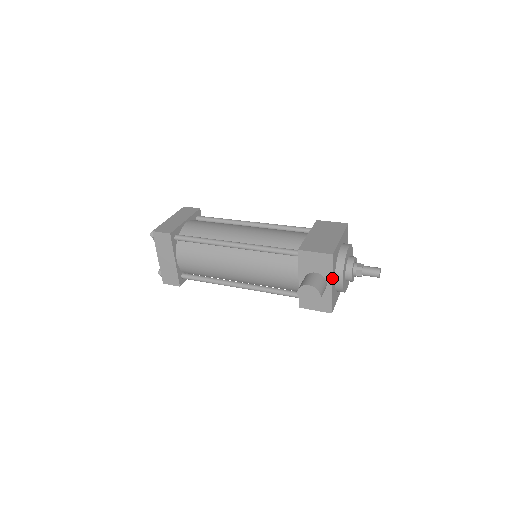
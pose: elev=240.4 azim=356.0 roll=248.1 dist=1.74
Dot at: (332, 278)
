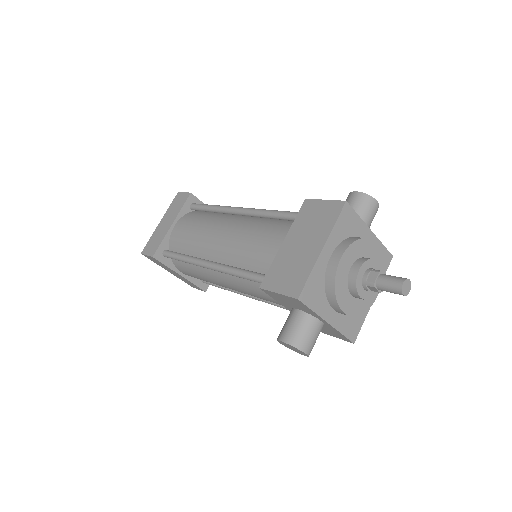
Dot at: (321, 318)
